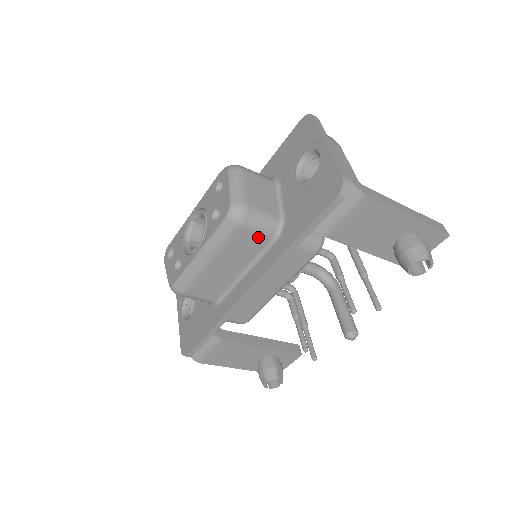
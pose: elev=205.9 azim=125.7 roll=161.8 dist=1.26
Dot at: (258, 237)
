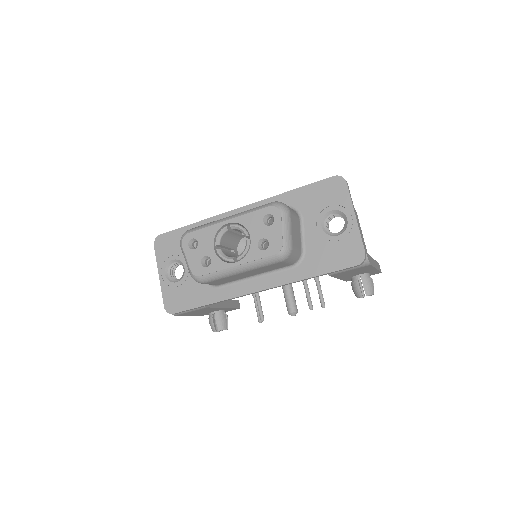
Dot at: (285, 264)
